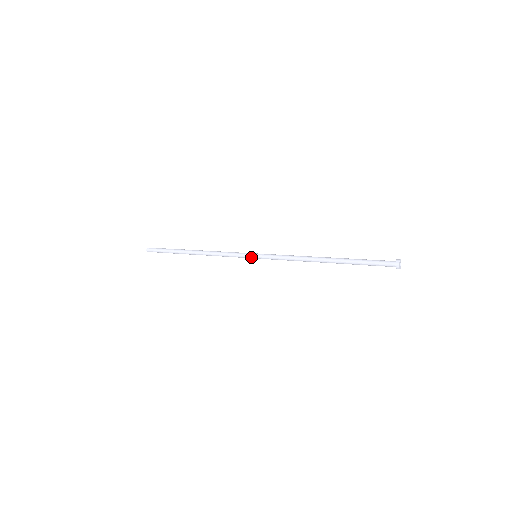
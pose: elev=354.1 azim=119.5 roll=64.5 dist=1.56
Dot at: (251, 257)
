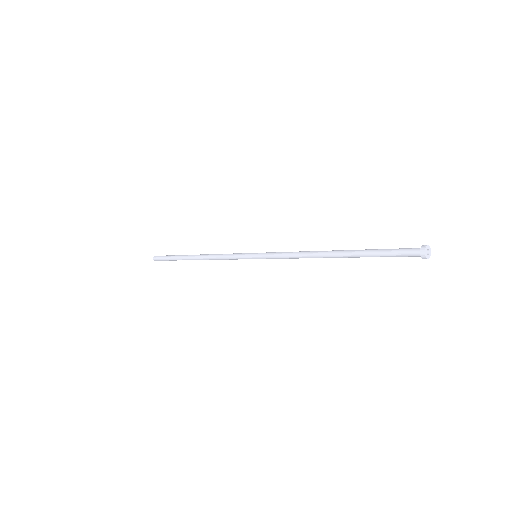
Dot at: (250, 256)
